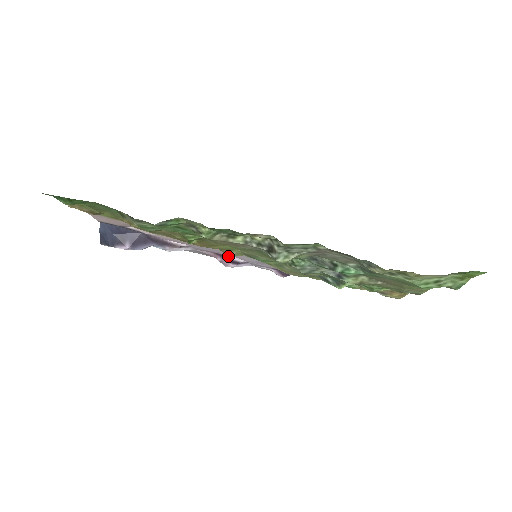
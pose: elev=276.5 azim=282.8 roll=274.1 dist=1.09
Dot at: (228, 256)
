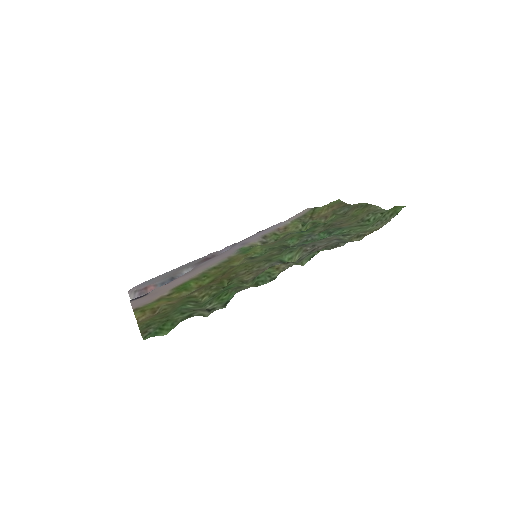
Dot at: (219, 254)
